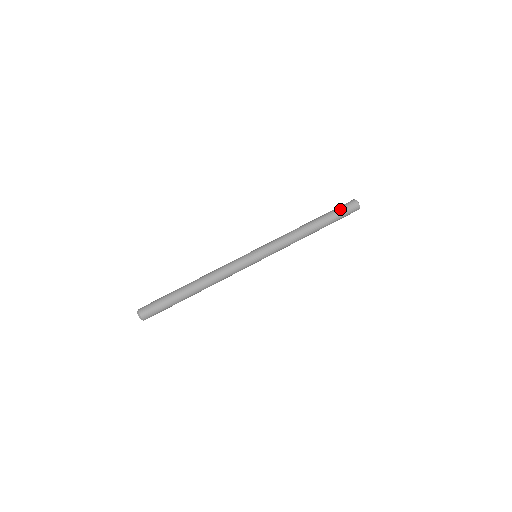
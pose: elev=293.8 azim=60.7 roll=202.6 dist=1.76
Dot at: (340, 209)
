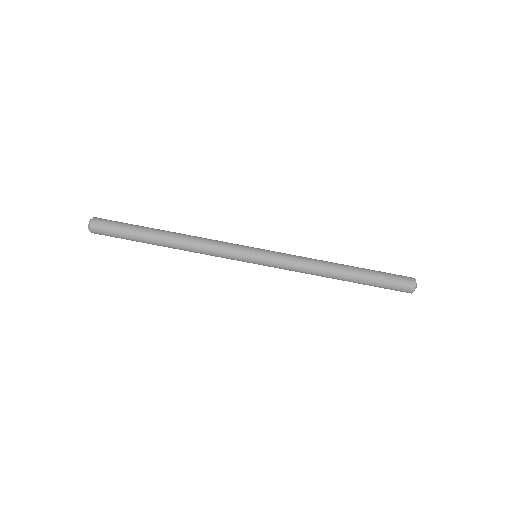
Dot at: (389, 276)
